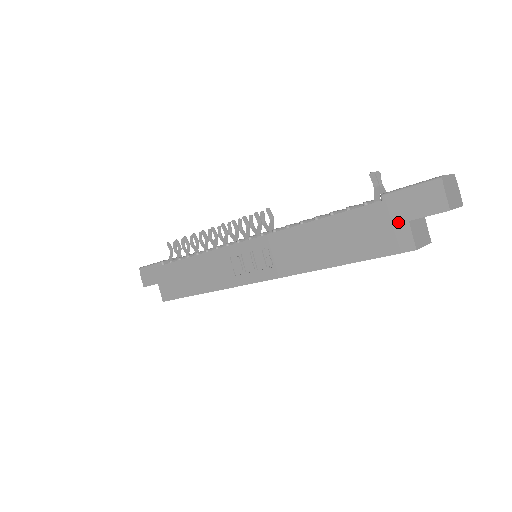
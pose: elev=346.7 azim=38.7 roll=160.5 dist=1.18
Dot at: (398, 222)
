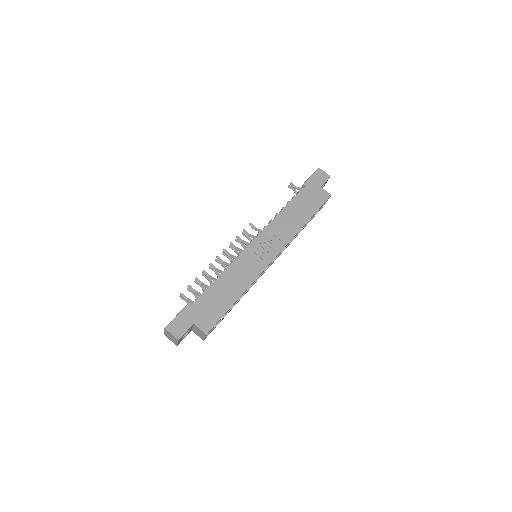
Dot at: (318, 189)
